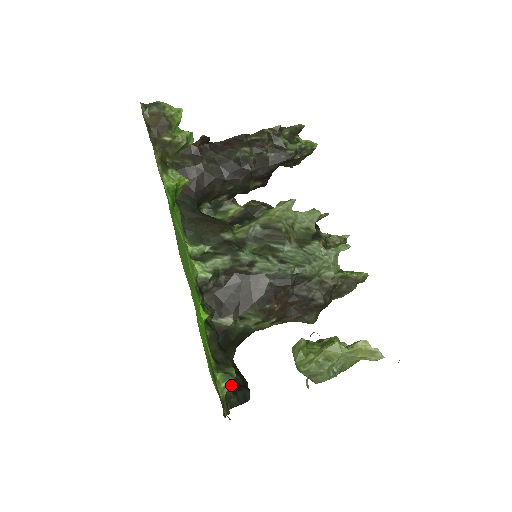
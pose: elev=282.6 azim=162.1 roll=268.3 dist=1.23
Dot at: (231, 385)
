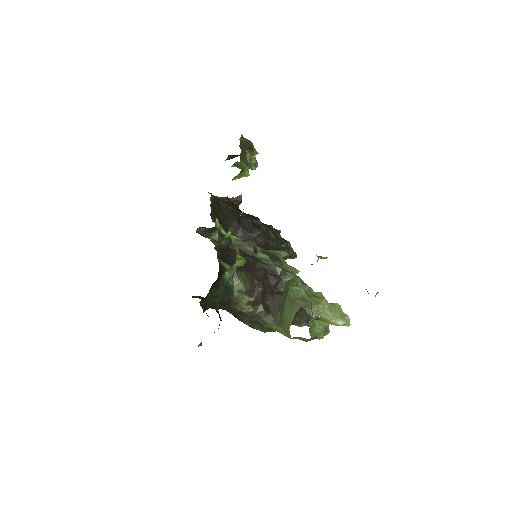
Dot at: occluded
